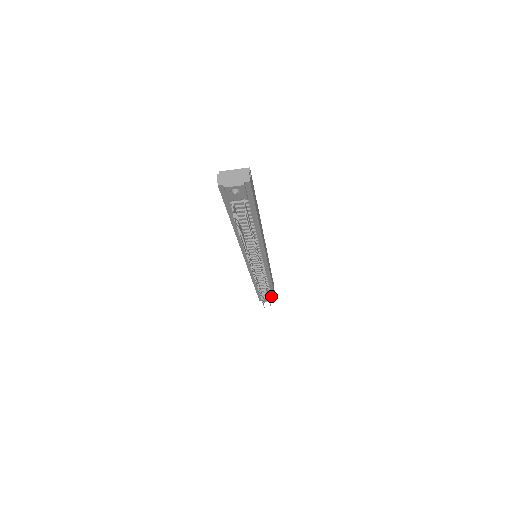
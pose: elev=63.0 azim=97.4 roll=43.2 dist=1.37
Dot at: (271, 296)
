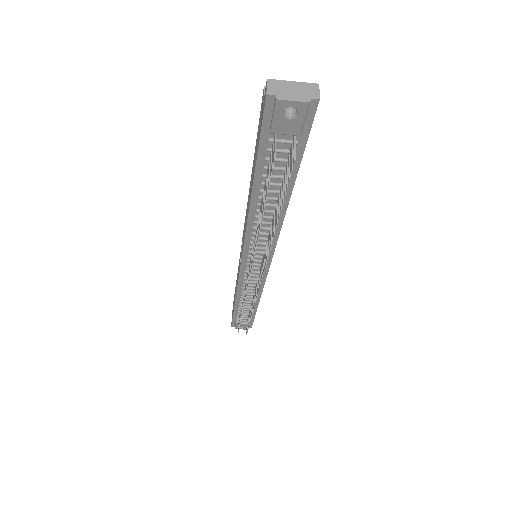
Dot at: occluded
